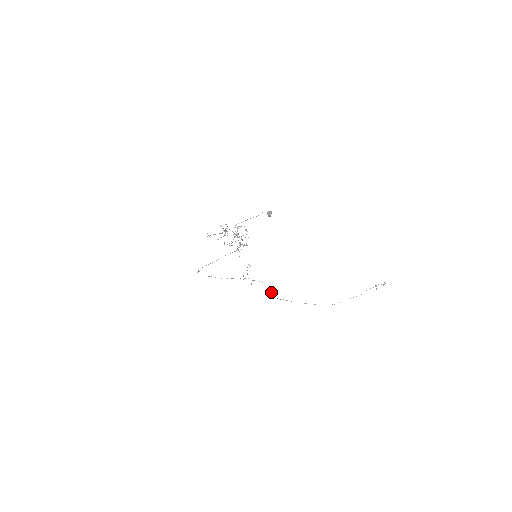
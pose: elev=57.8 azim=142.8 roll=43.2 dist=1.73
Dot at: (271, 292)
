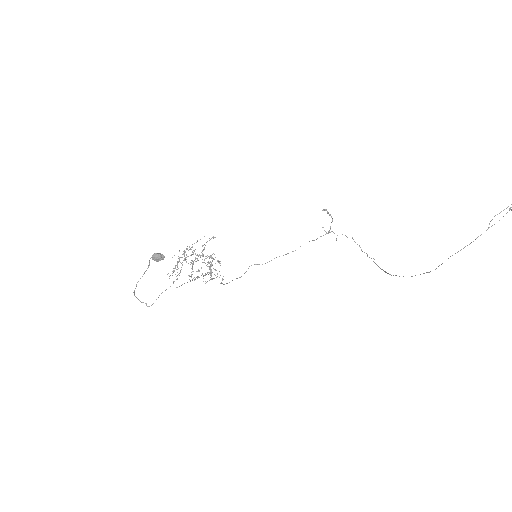
Dot at: occluded
